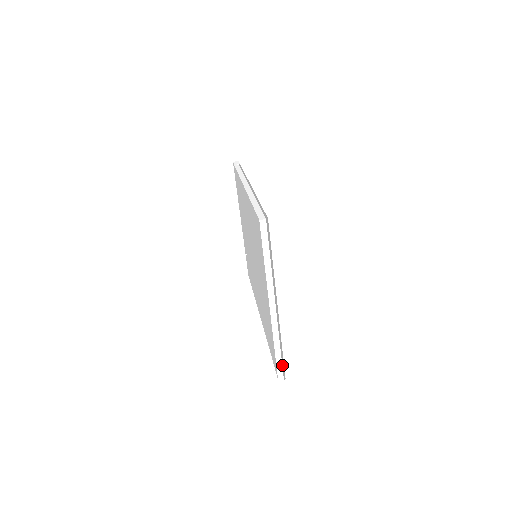
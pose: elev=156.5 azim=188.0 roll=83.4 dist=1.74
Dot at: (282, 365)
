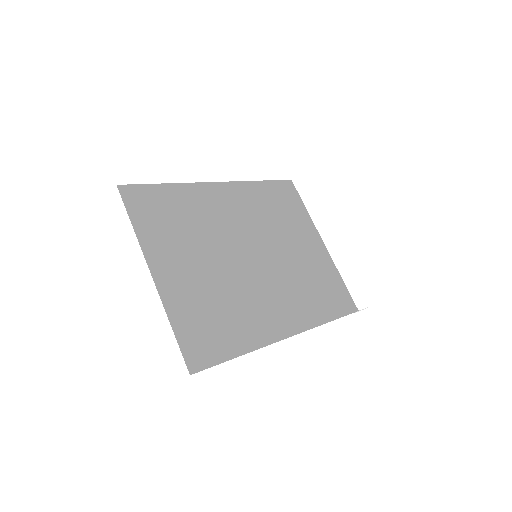
Dot at: (181, 353)
